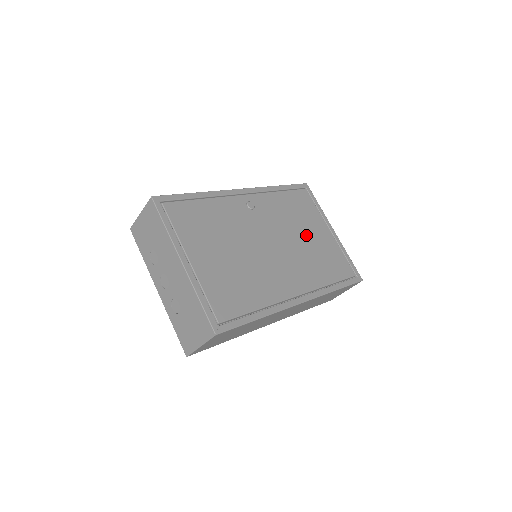
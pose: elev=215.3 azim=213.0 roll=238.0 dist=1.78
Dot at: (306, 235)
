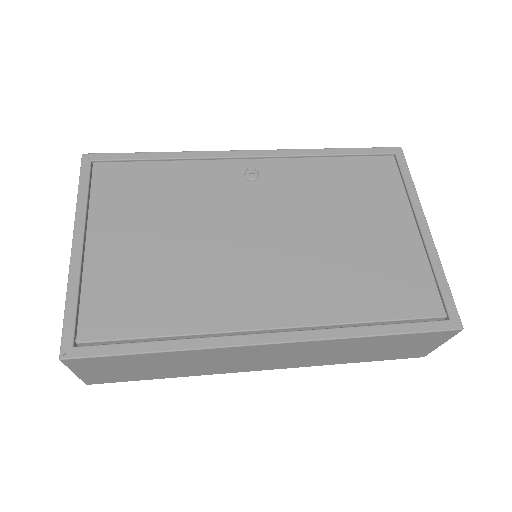
Dot at: (351, 229)
